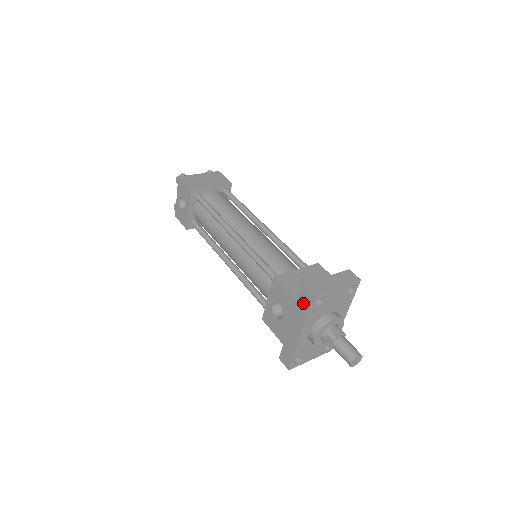
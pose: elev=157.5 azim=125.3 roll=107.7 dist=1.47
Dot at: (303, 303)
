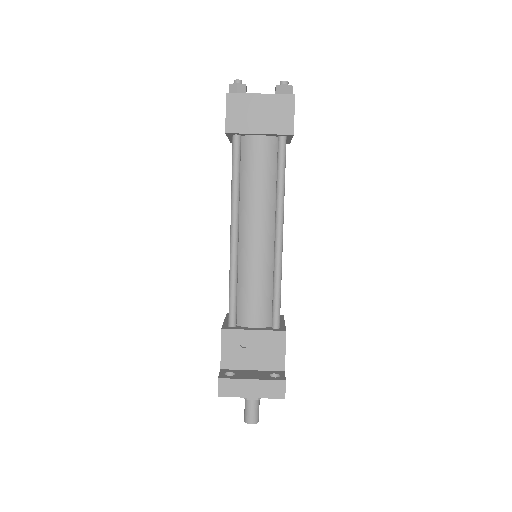
Dot at: occluded
